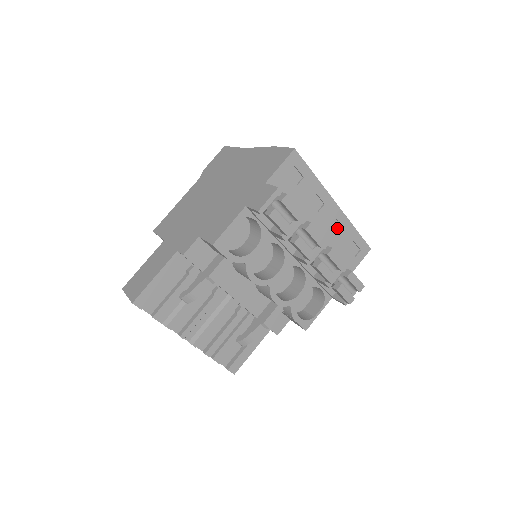
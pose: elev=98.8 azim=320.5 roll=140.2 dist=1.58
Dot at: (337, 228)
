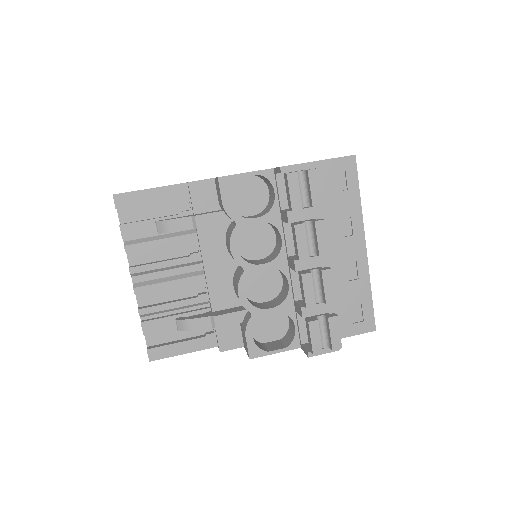
Dot at: (352, 274)
